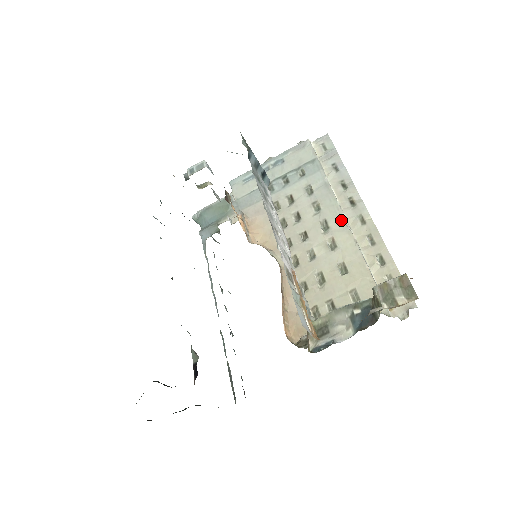
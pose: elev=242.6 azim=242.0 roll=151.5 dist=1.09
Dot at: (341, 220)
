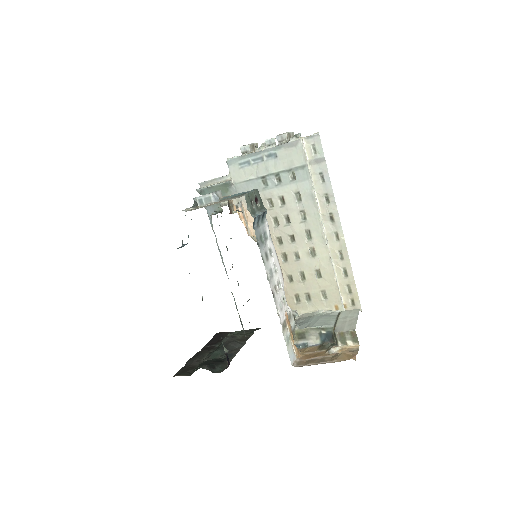
Dot at: (321, 235)
